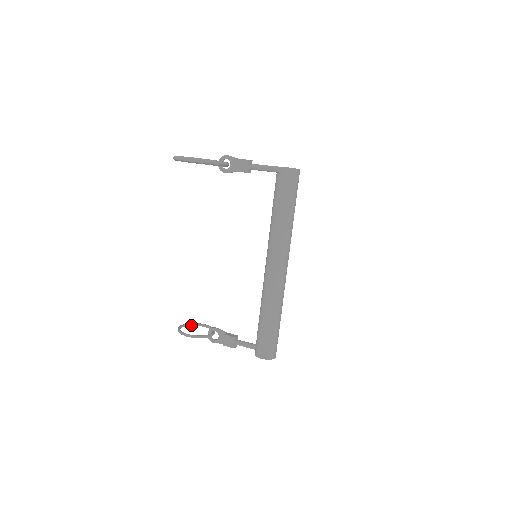
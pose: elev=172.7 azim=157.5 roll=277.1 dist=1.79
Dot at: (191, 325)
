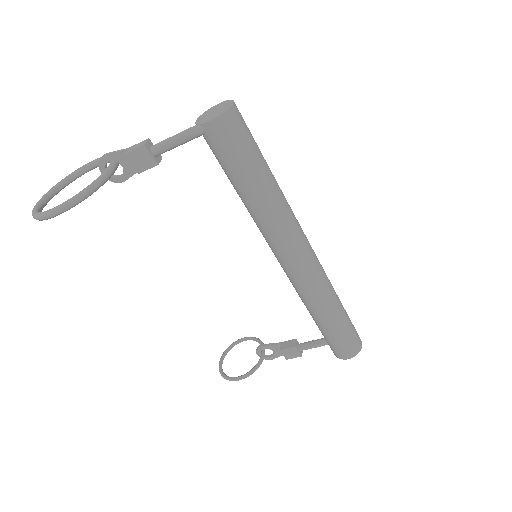
Dot at: (229, 350)
